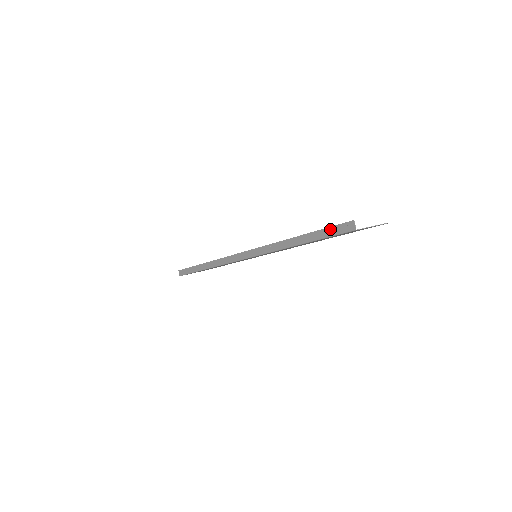
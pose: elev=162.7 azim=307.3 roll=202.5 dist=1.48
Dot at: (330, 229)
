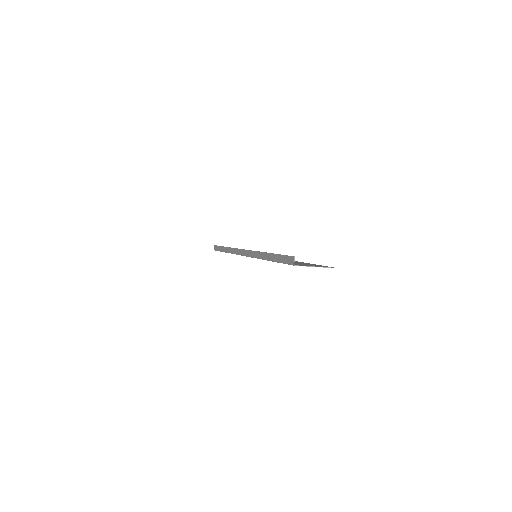
Dot at: (283, 257)
